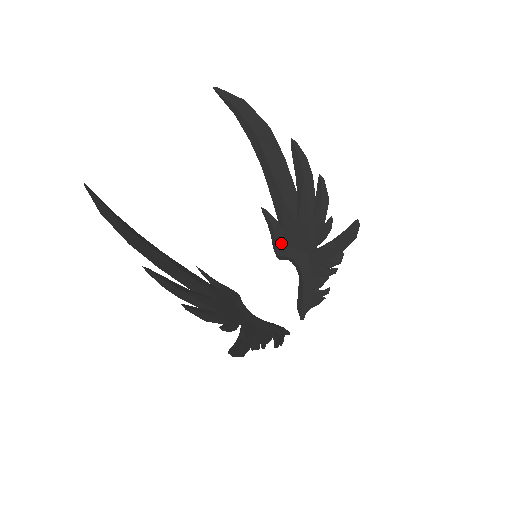
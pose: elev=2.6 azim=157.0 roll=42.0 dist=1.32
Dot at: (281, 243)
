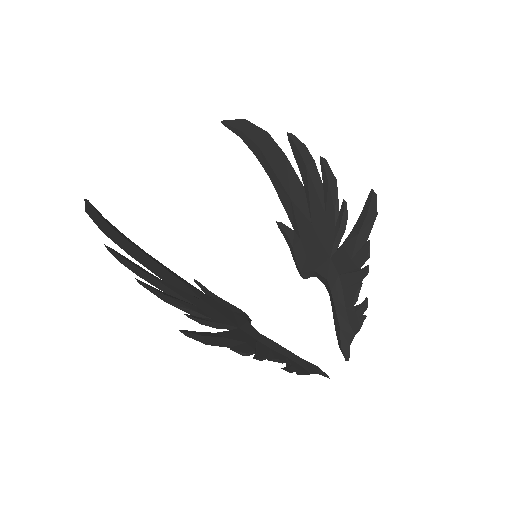
Dot at: (301, 256)
